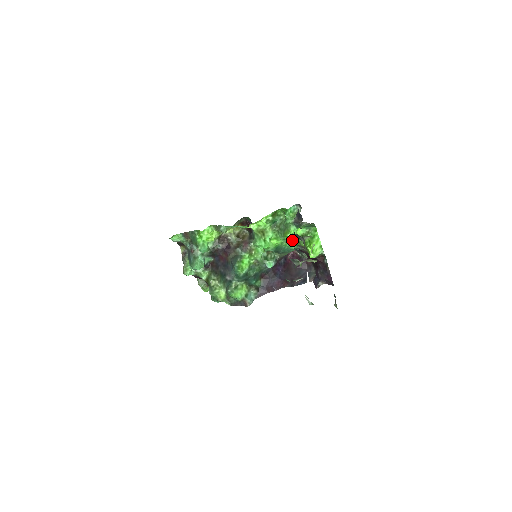
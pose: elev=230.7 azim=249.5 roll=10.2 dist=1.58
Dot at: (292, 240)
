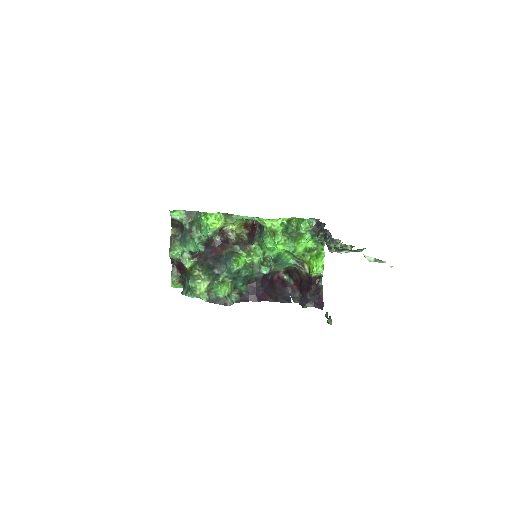
Dot at: (300, 250)
